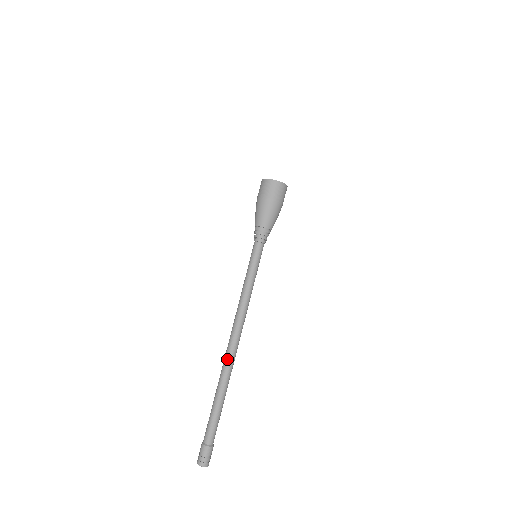
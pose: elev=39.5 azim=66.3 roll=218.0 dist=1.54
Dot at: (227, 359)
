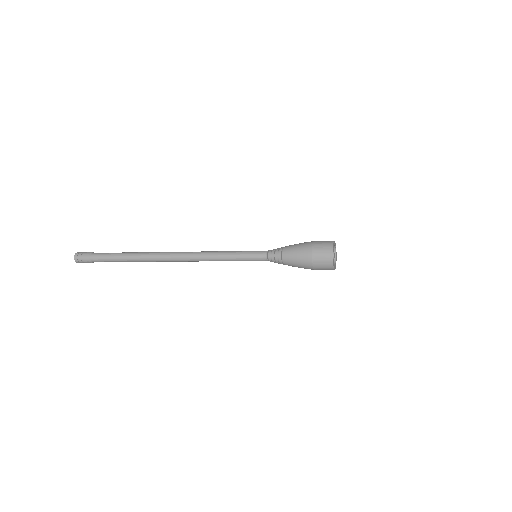
Dot at: (158, 259)
